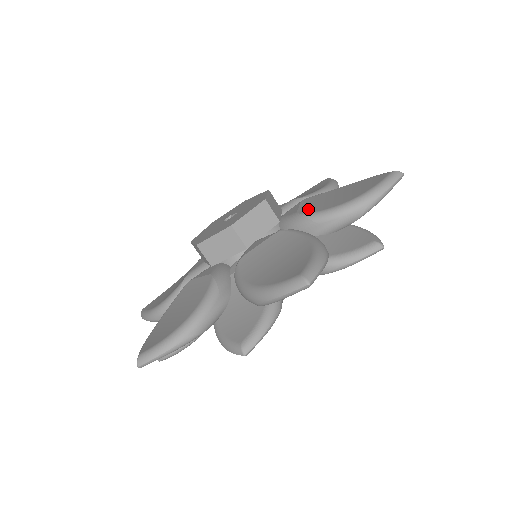
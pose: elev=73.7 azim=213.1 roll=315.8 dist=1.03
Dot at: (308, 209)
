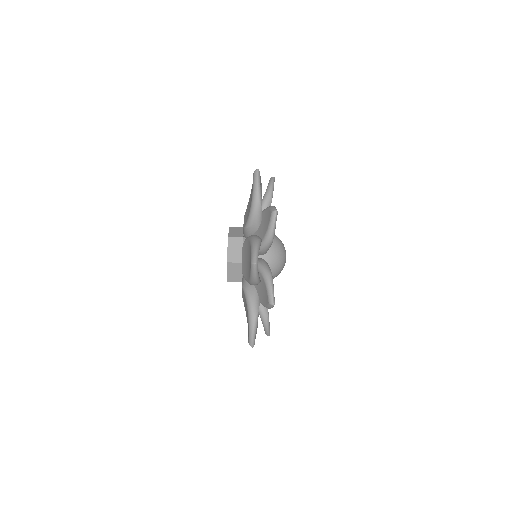
Dot at: (245, 222)
